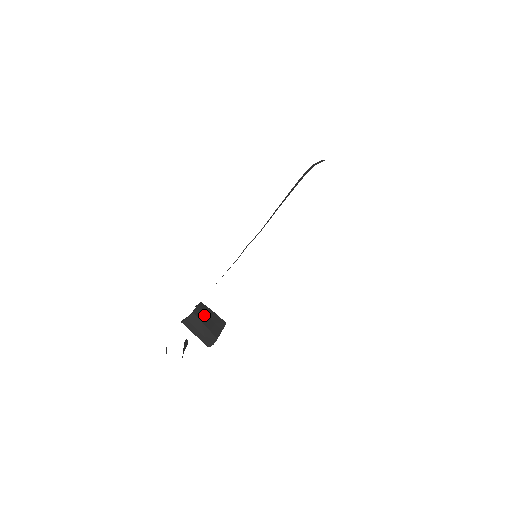
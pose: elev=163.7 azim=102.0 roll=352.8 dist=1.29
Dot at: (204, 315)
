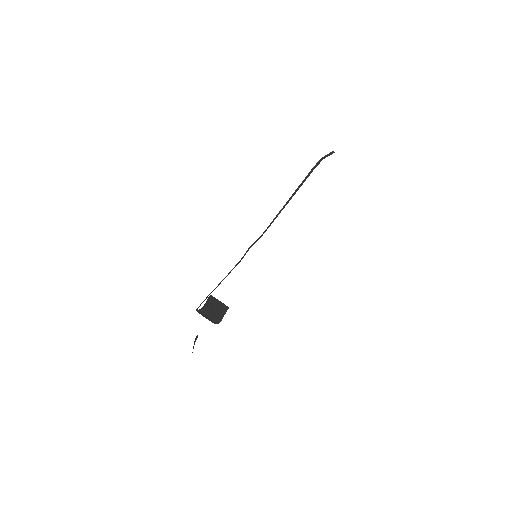
Dot at: (212, 307)
